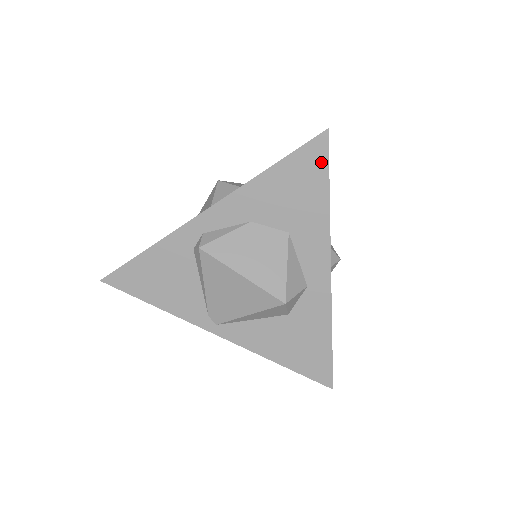
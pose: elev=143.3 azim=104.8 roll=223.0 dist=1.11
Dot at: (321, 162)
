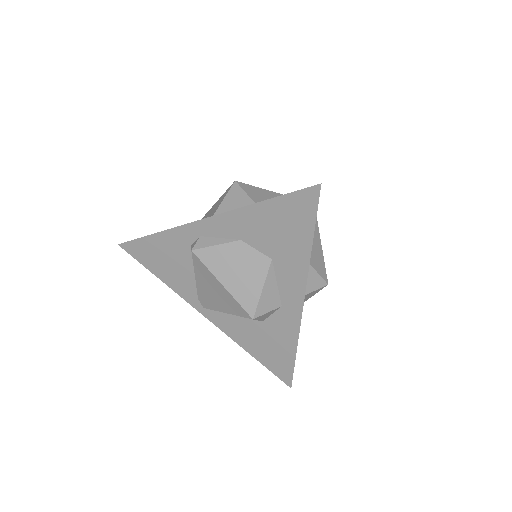
Dot at: (310, 211)
